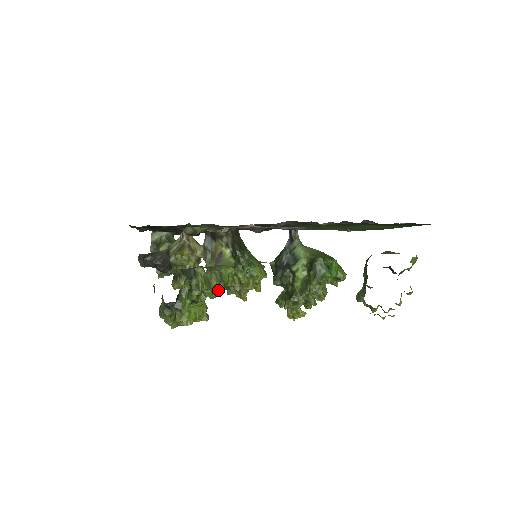
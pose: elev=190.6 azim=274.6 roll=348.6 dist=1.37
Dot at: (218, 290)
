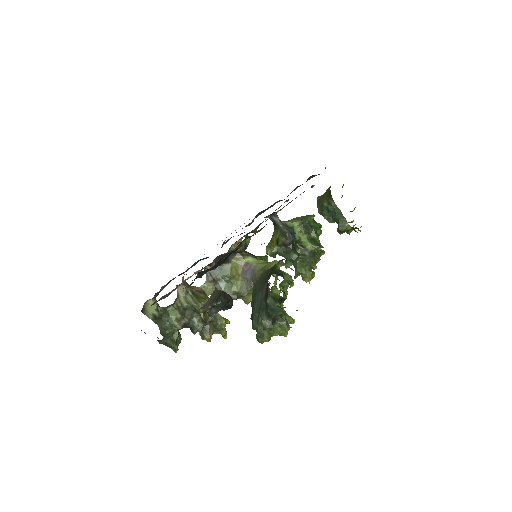
Dot at: (276, 287)
